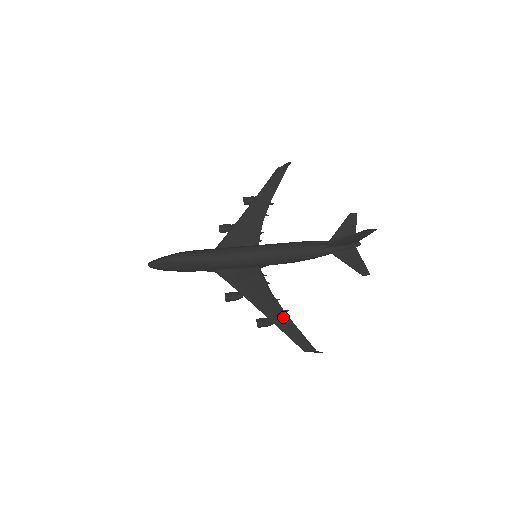
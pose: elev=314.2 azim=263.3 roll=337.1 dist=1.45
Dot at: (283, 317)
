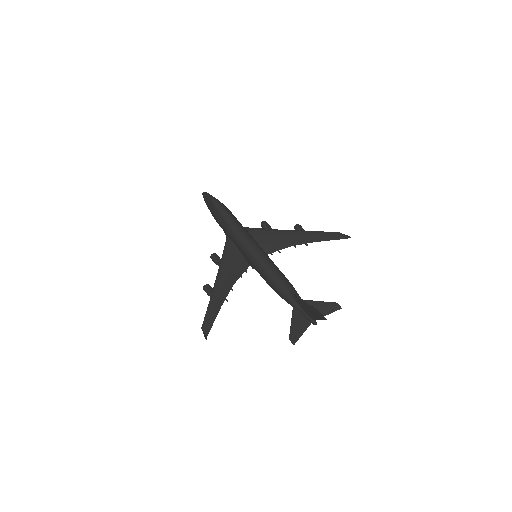
Dot at: (220, 300)
